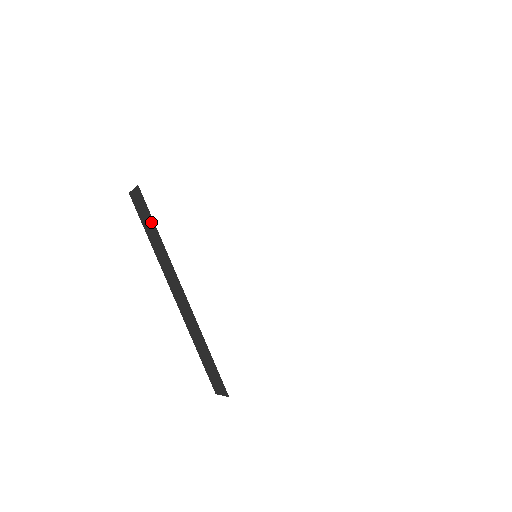
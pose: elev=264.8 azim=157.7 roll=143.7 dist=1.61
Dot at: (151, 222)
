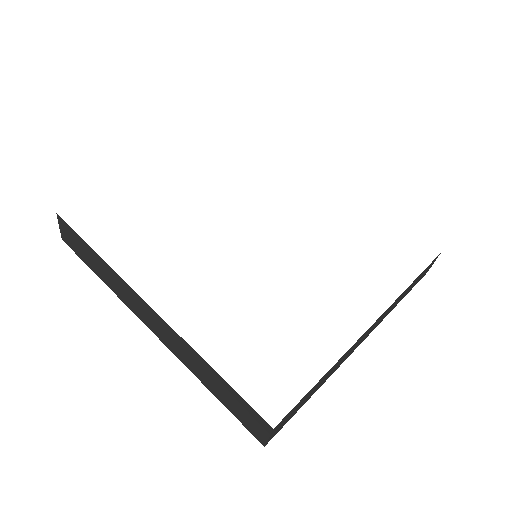
Dot at: (85, 246)
